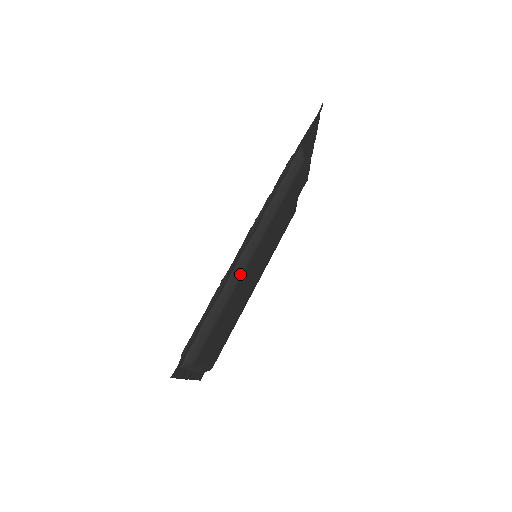
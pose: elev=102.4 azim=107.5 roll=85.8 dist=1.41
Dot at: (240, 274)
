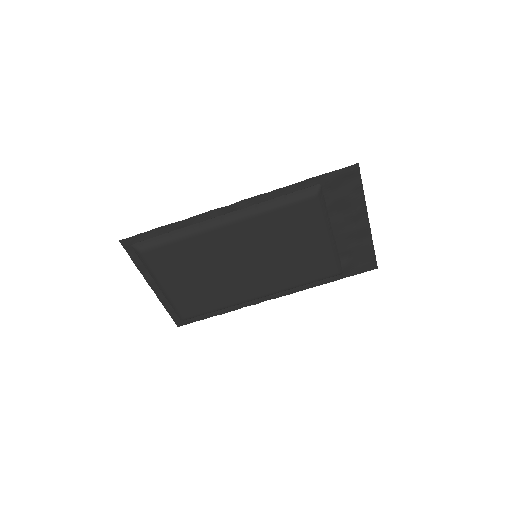
Dot at: (207, 227)
